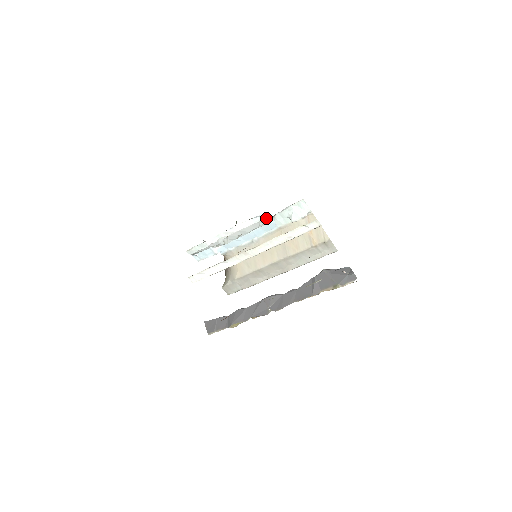
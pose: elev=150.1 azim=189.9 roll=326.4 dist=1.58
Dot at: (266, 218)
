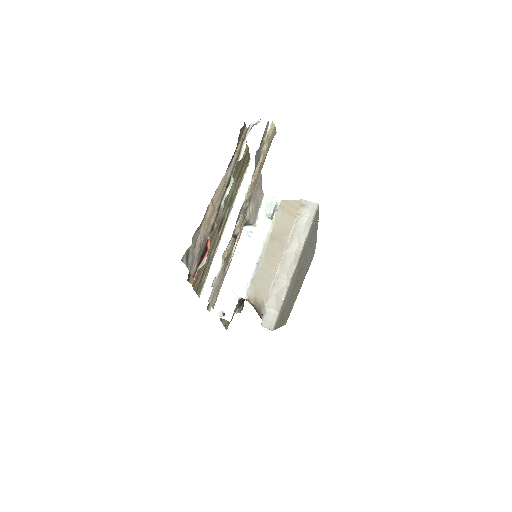
Dot at: (248, 229)
